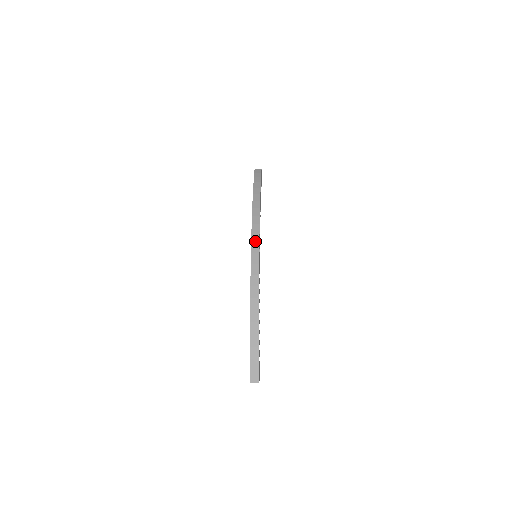
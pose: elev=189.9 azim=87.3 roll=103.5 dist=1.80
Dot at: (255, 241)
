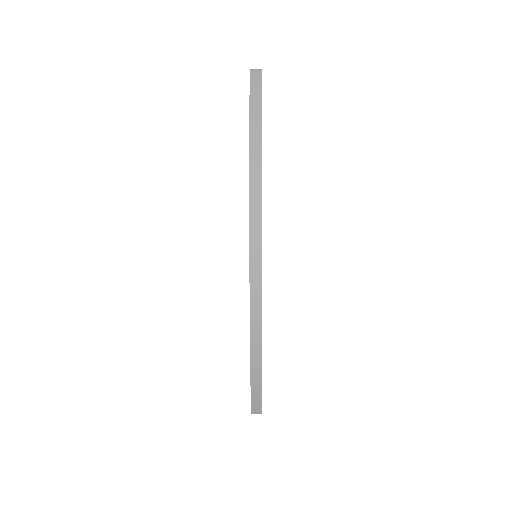
Dot at: (255, 250)
